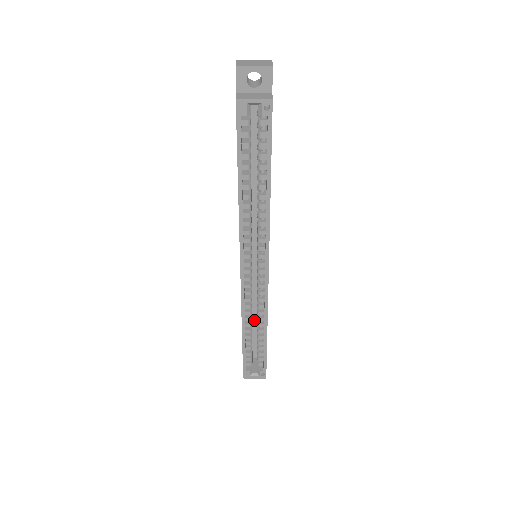
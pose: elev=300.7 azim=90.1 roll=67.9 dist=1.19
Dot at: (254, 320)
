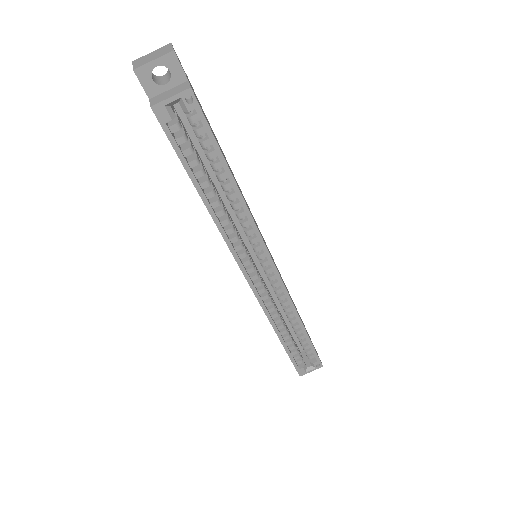
Dot at: (284, 317)
